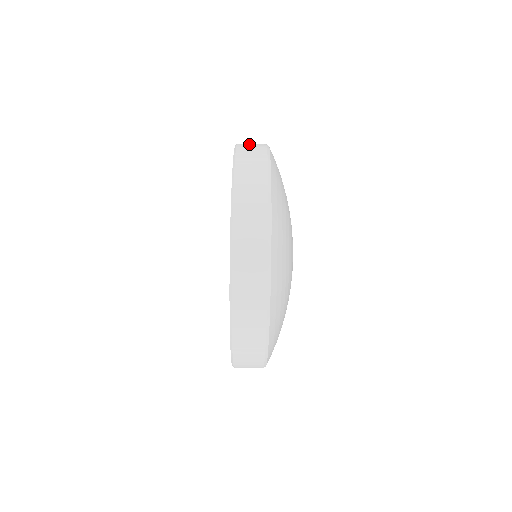
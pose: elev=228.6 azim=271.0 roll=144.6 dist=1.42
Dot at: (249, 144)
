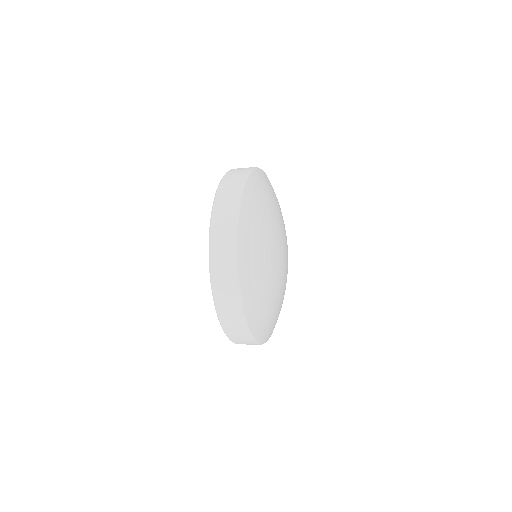
Dot at: (223, 291)
